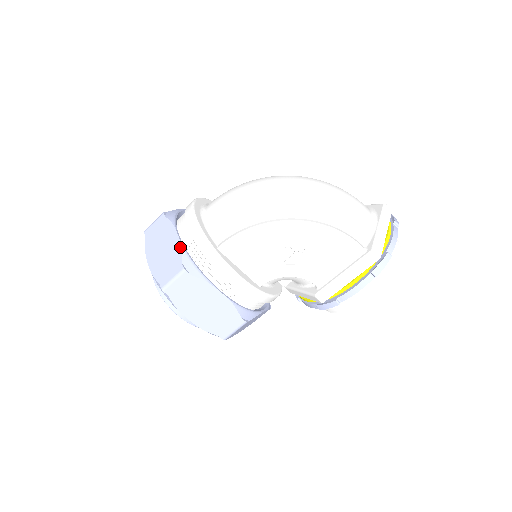
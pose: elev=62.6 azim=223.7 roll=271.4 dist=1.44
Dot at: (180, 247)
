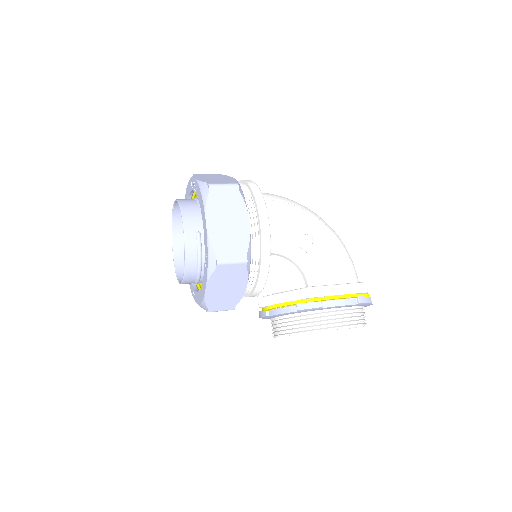
Dot at: (236, 180)
